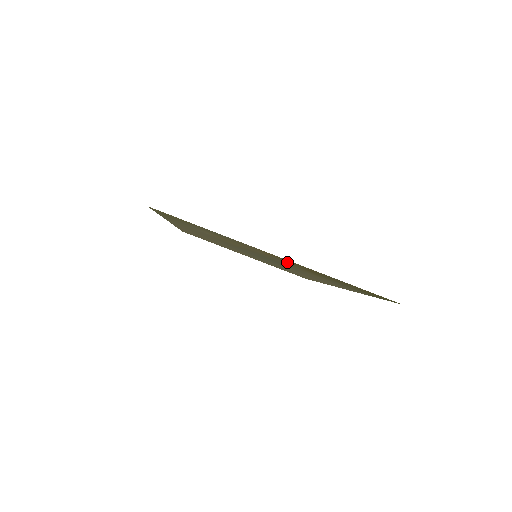
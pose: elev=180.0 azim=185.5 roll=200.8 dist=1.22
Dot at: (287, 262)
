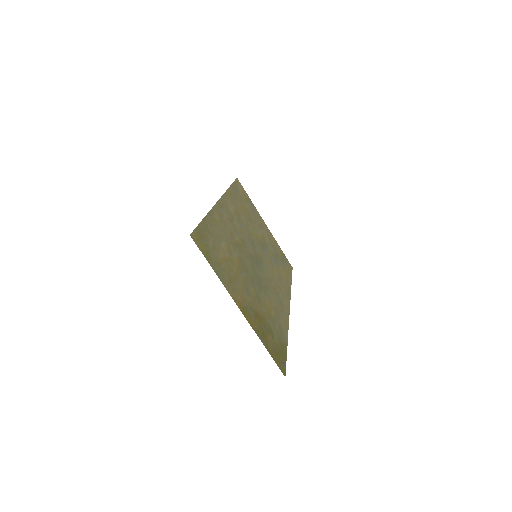
Dot at: (250, 304)
